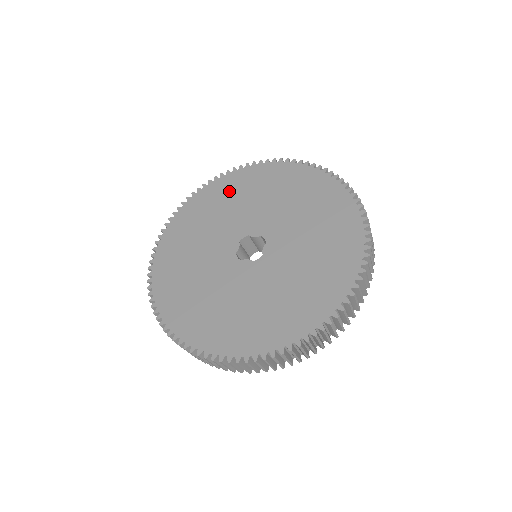
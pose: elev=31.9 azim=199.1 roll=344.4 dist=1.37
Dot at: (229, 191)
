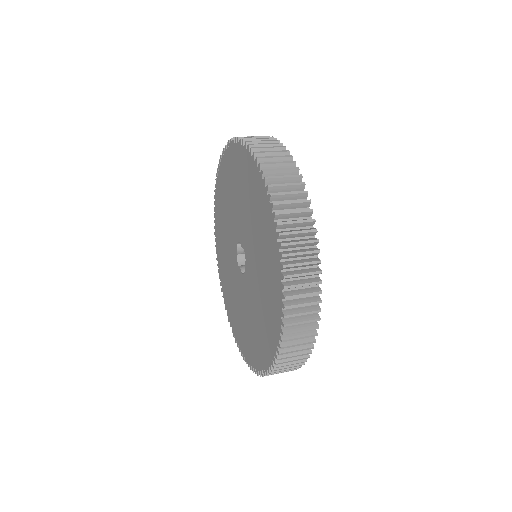
Dot at: (232, 173)
